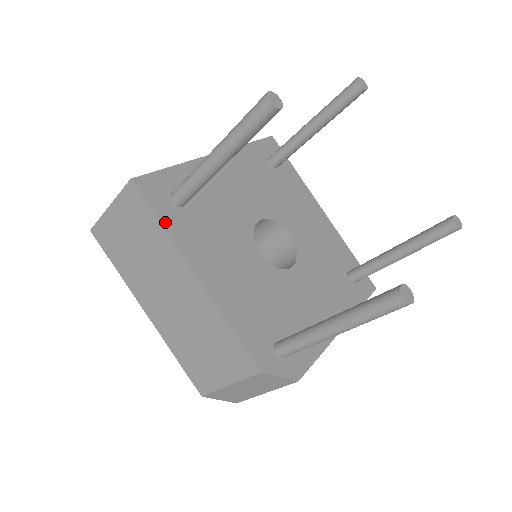
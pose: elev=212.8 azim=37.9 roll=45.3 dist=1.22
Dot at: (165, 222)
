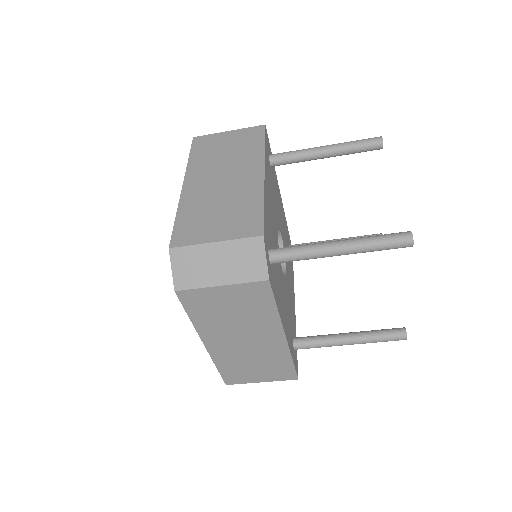
Dot at: (266, 149)
